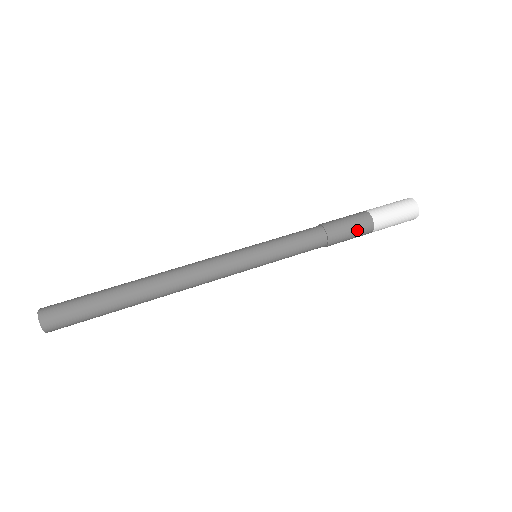
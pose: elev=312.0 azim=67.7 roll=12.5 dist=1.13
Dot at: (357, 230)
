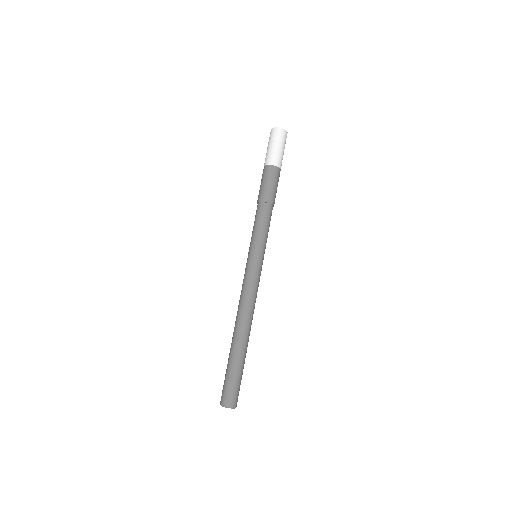
Dot at: occluded
